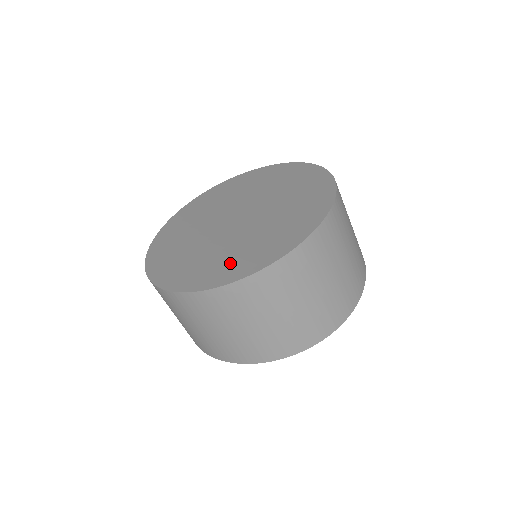
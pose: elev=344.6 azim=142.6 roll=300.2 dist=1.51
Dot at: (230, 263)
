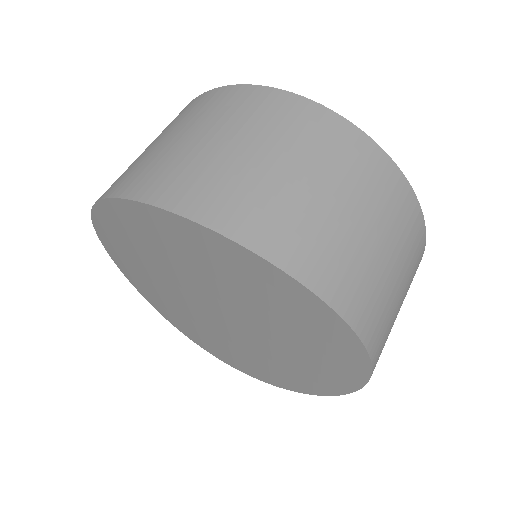
Dot at: occluded
